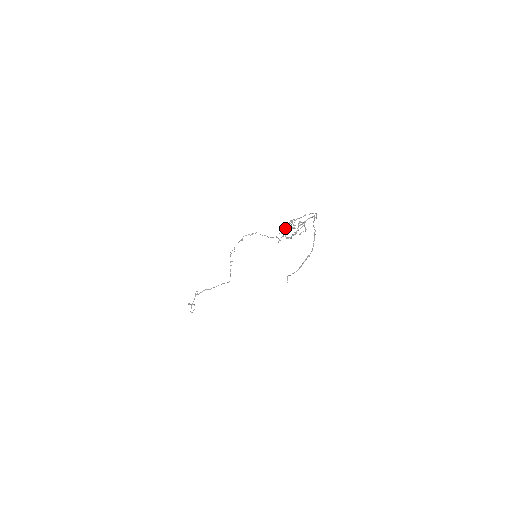
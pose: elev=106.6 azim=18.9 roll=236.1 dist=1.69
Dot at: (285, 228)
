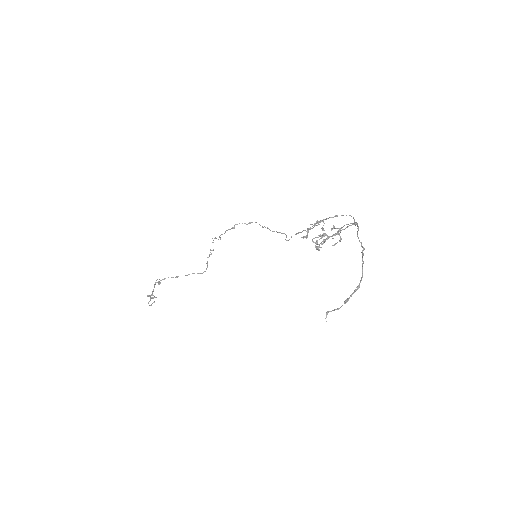
Dot at: (308, 230)
